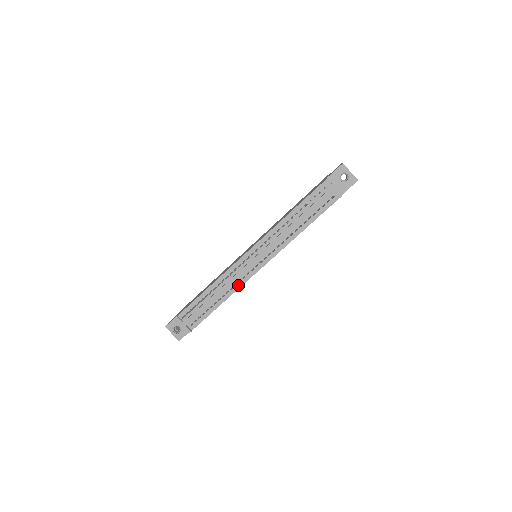
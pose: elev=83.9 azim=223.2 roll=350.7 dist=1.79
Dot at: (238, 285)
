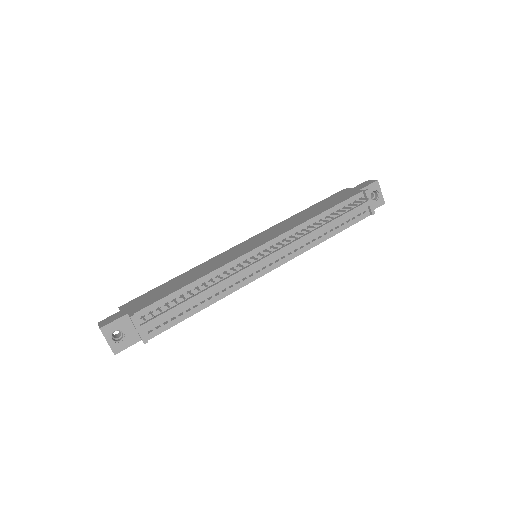
Dot at: (234, 287)
